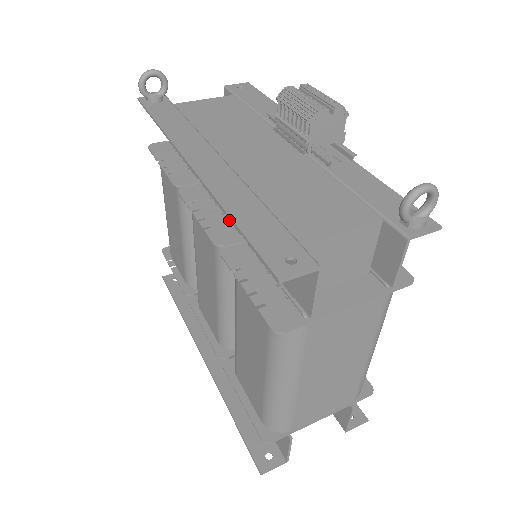
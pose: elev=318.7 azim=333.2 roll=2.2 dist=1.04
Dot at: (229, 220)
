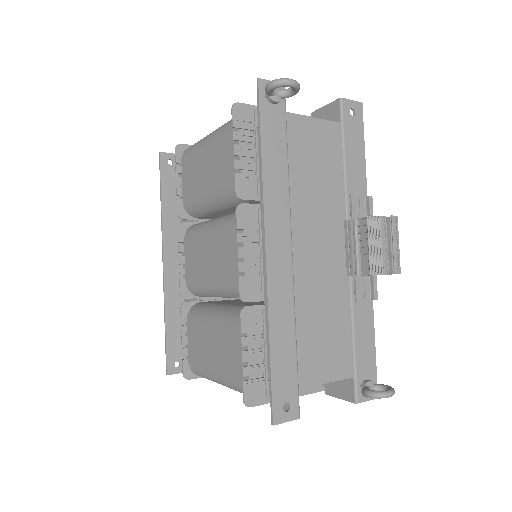
Dot at: (261, 272)
